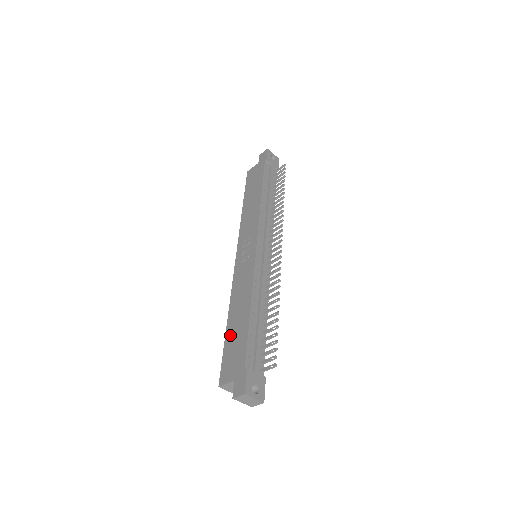
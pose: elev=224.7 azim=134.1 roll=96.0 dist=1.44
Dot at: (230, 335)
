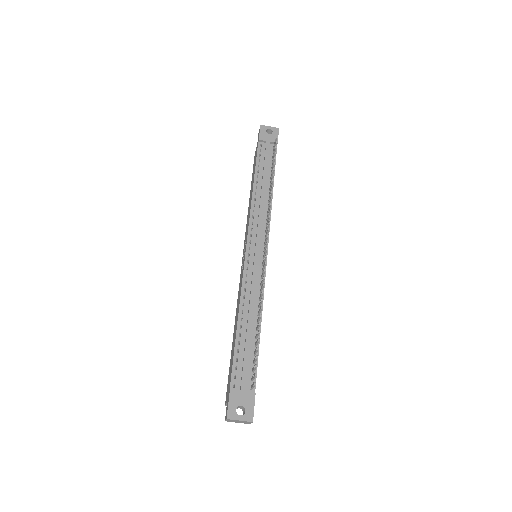
Dot at: (231, 351)
